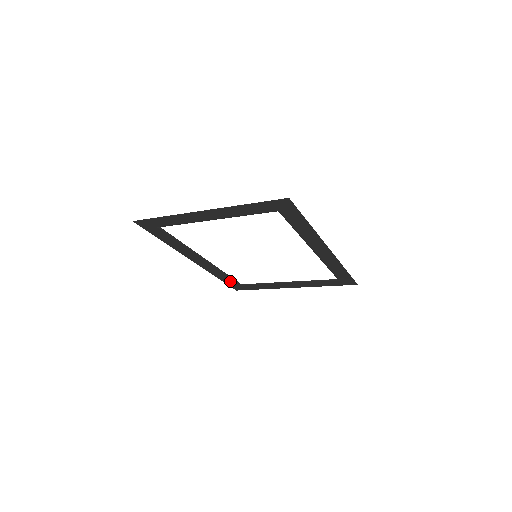
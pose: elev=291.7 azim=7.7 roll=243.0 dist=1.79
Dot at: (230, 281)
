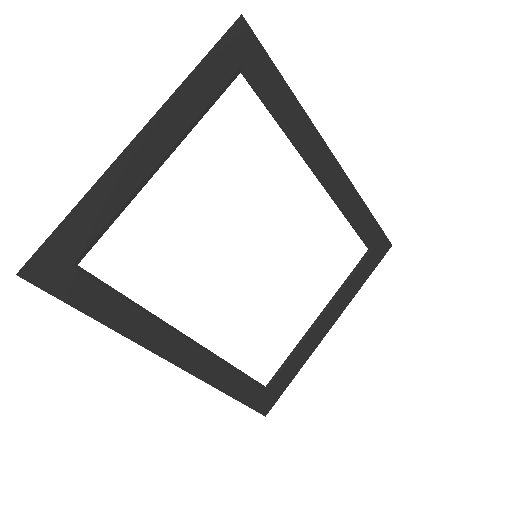
Dot at: (247, 389)
